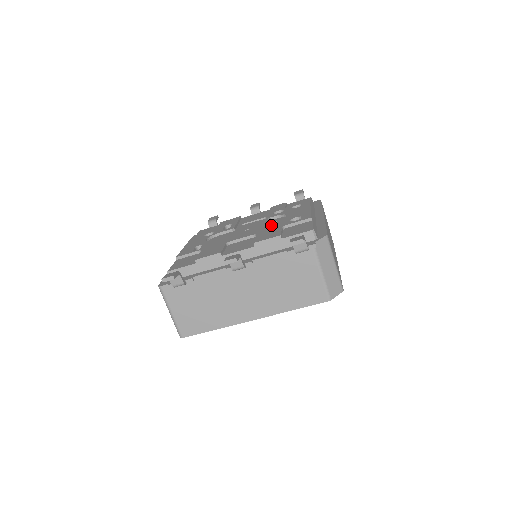
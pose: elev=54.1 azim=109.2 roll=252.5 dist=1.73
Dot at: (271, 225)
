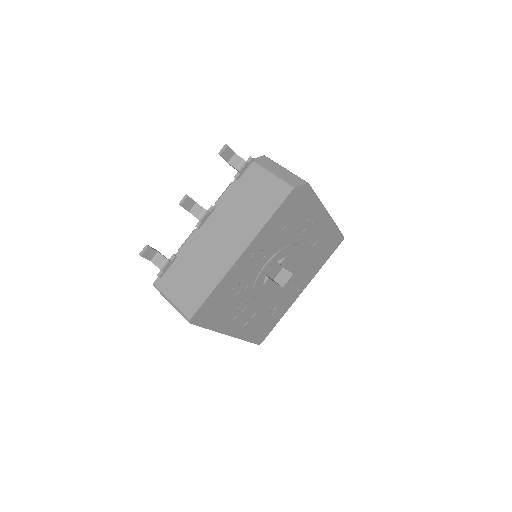
Dot at: occluded
